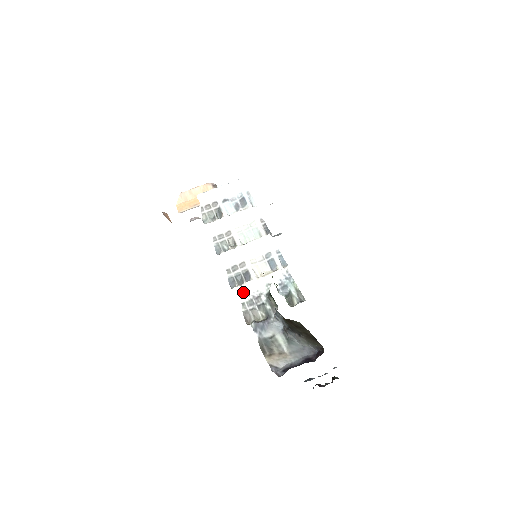
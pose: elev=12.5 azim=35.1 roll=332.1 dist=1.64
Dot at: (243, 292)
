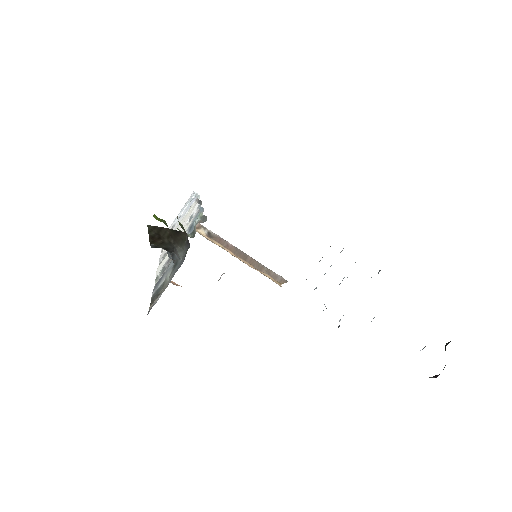
Dot at: (160, 268)
